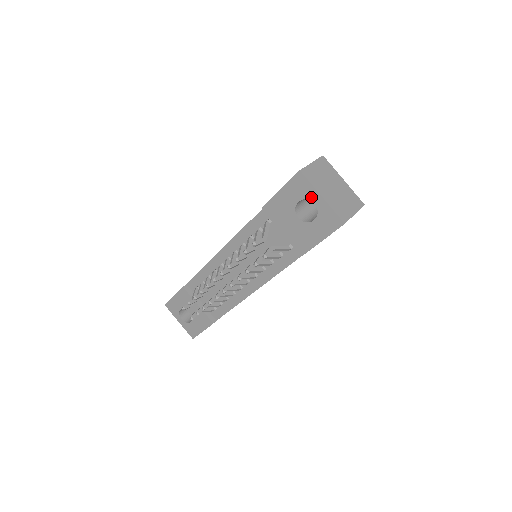
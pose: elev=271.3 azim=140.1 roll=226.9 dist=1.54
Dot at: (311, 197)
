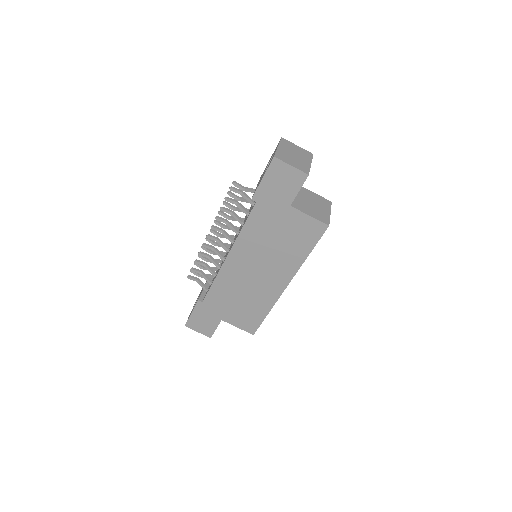
Dot at: occluded
